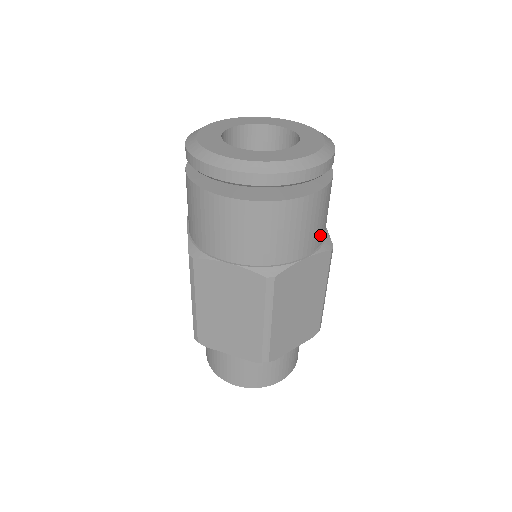
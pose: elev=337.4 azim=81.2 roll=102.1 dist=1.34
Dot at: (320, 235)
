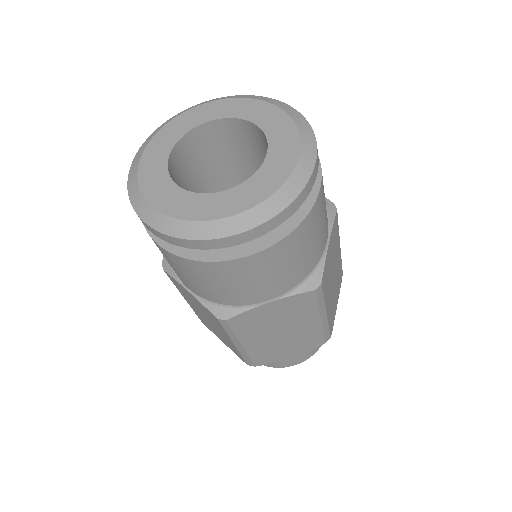
Dot at: occluded
